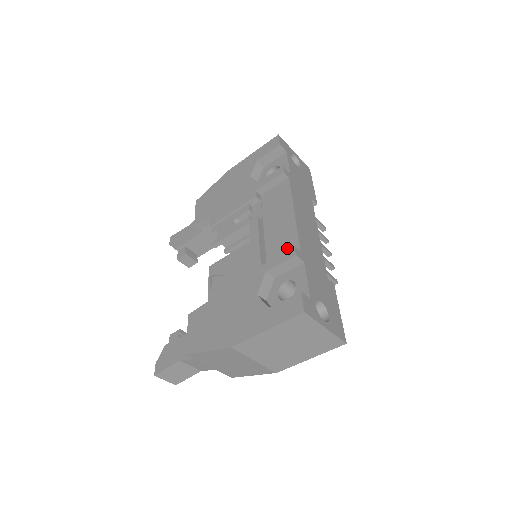
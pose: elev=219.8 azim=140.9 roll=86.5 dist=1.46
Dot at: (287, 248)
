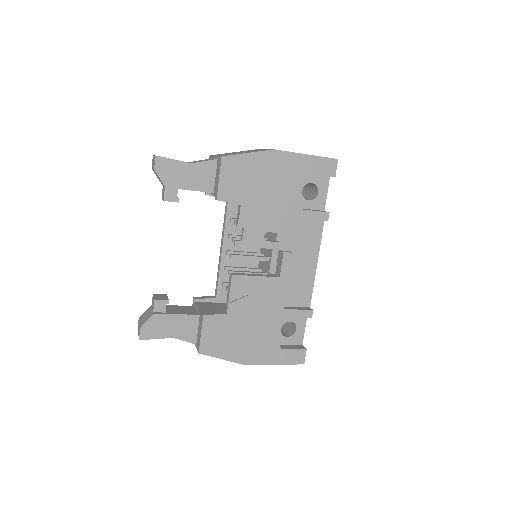
Dot at: (302, 297)
